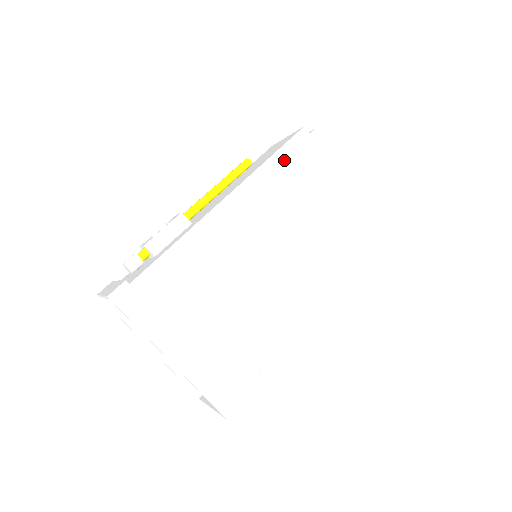
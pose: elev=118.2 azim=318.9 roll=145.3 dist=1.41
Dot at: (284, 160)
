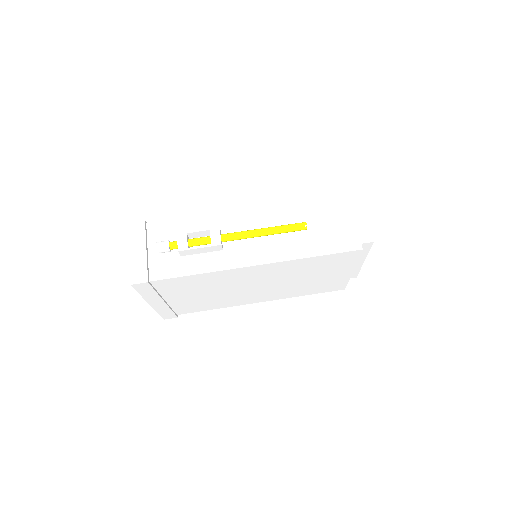
Dot at: (323, 259)
